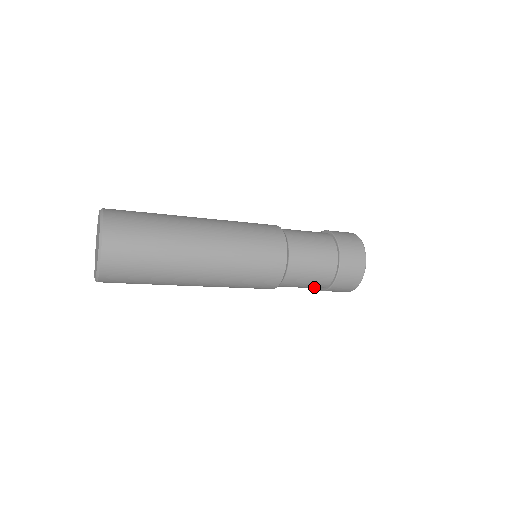
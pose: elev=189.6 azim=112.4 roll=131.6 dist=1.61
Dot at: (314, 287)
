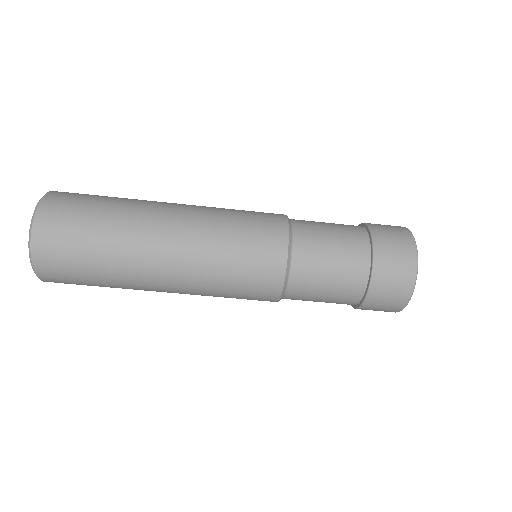
Dot at: (346, 292)
